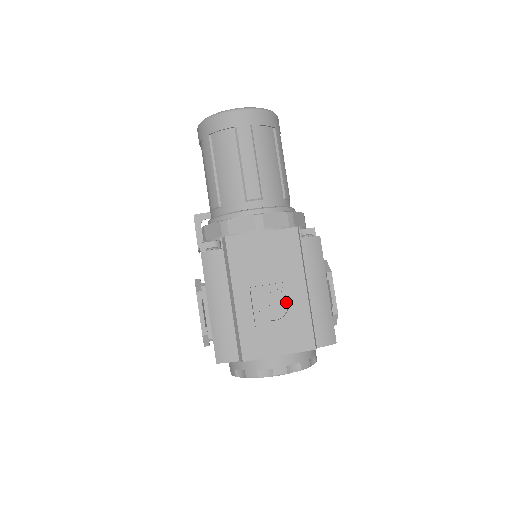
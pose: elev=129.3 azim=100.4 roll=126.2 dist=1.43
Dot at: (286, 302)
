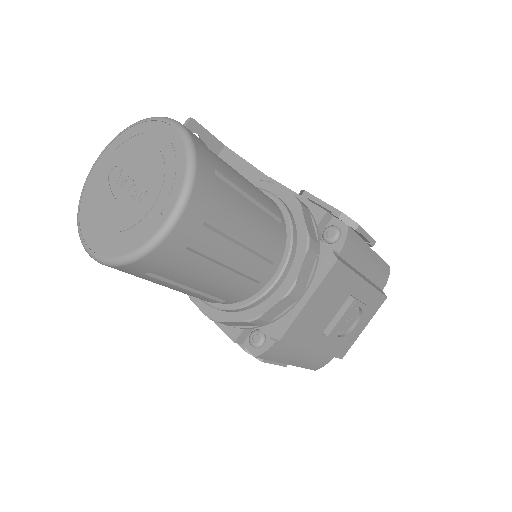
Dot at: (356, 308)
